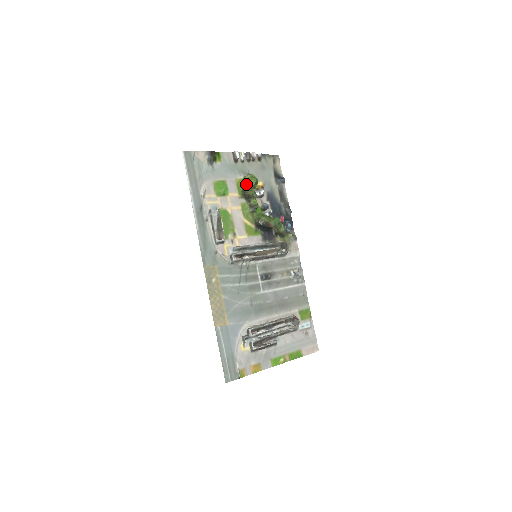
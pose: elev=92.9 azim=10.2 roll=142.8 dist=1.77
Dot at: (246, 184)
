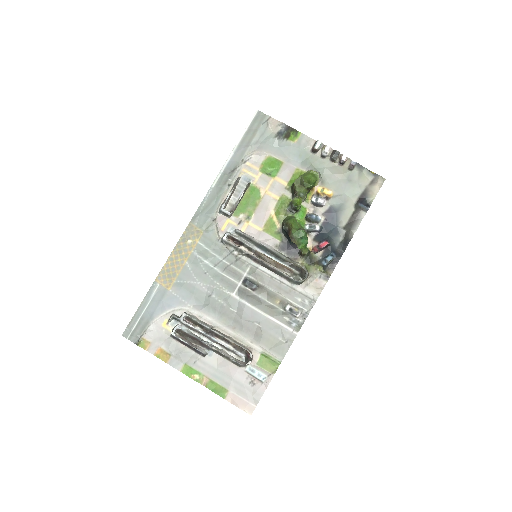
Dot at: (300, 177)
